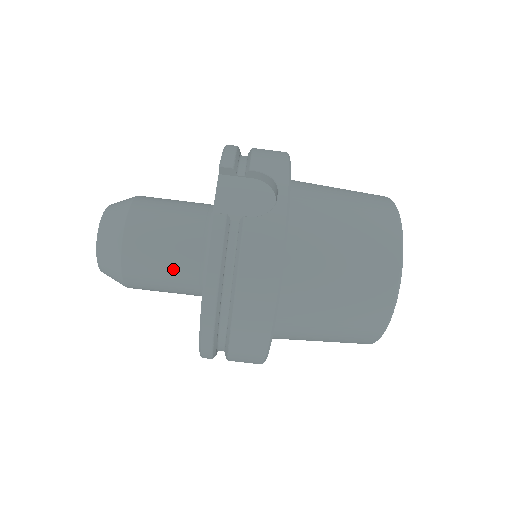
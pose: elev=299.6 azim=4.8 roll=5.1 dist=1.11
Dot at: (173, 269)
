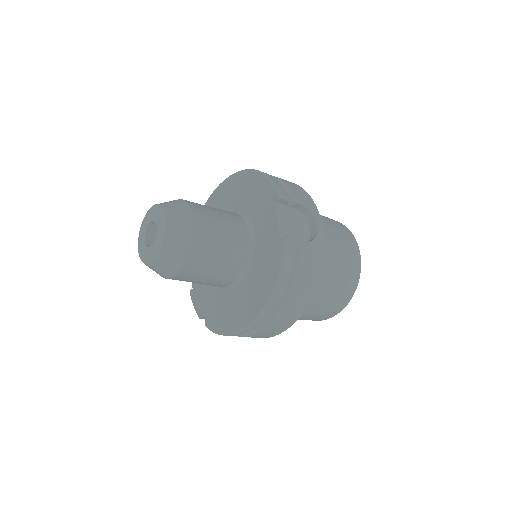
Dot at: (221, 268)
